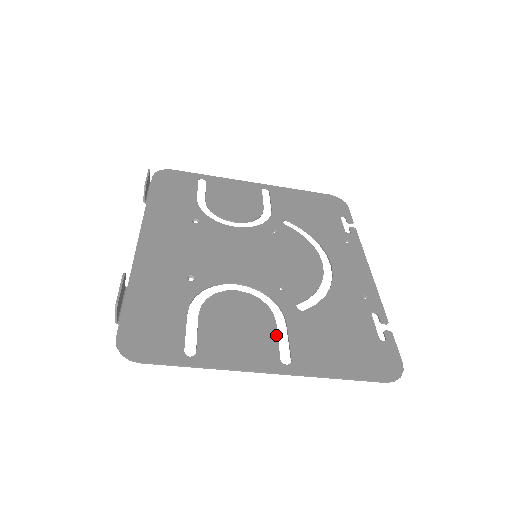
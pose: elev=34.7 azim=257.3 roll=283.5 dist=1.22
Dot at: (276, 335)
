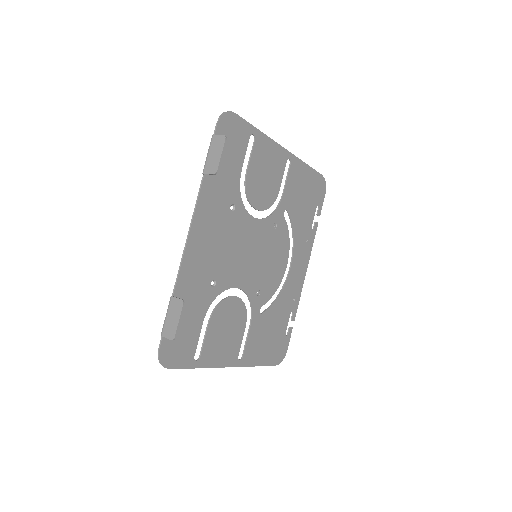
Dot at: occluded
